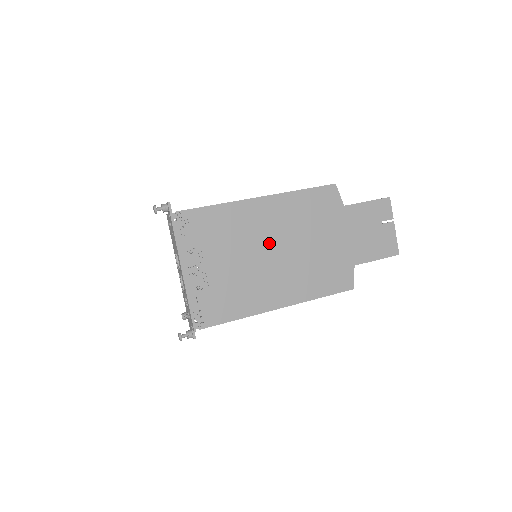
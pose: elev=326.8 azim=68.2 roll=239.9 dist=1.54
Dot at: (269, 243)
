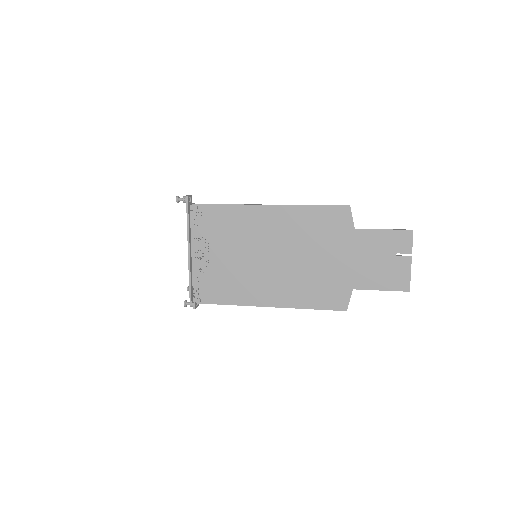
Dot at: (269, 248)
